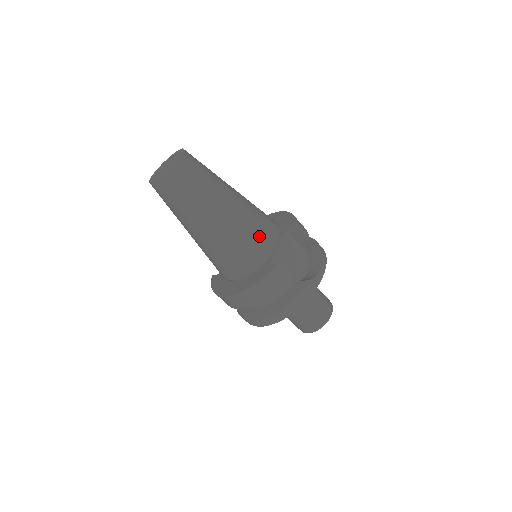
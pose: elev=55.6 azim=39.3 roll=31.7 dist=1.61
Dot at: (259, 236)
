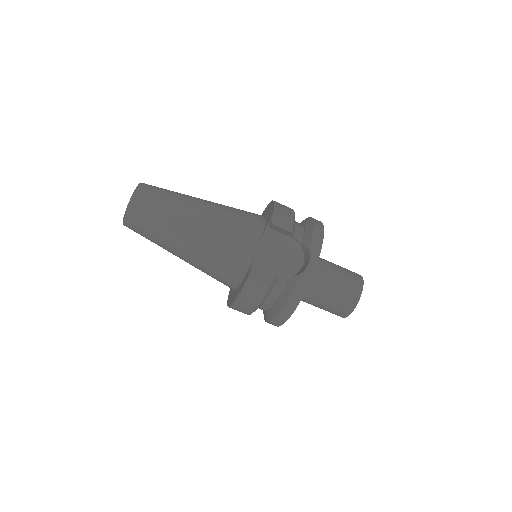
Dot at: (233, 244)
